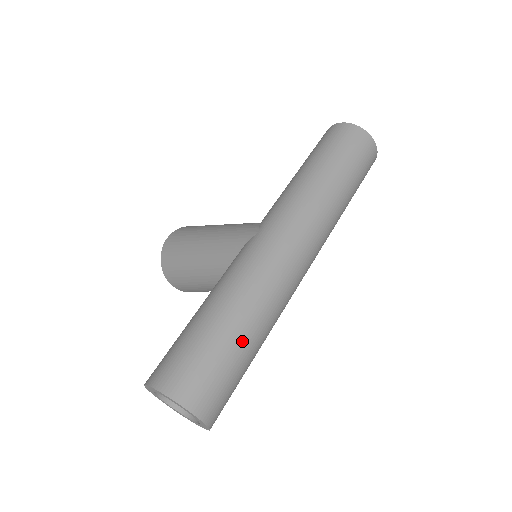
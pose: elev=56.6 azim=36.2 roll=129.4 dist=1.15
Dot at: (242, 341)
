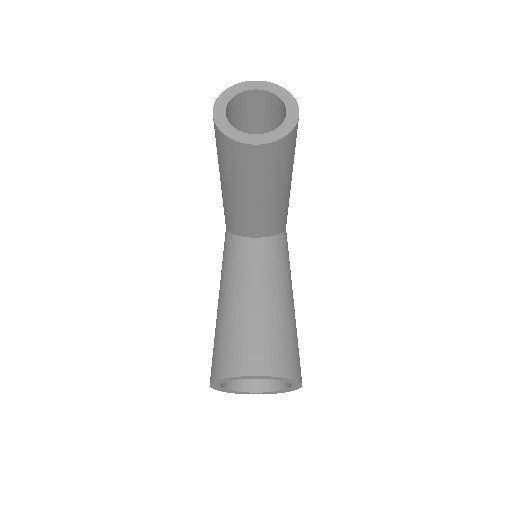
Dot at: occluded
